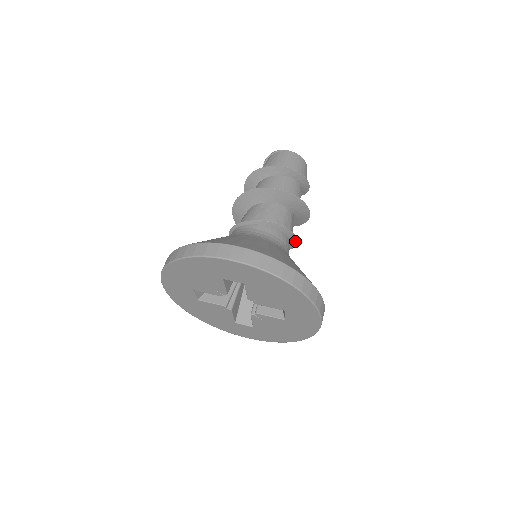
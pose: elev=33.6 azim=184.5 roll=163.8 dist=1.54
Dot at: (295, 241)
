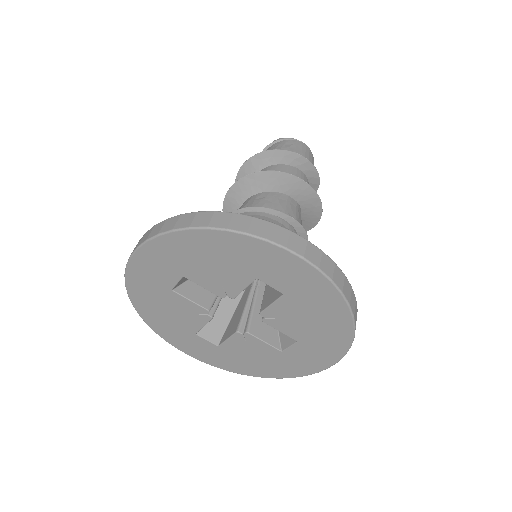
Dot at: occluded
